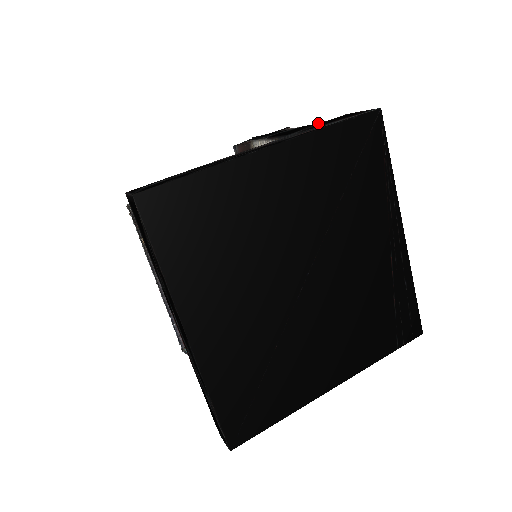
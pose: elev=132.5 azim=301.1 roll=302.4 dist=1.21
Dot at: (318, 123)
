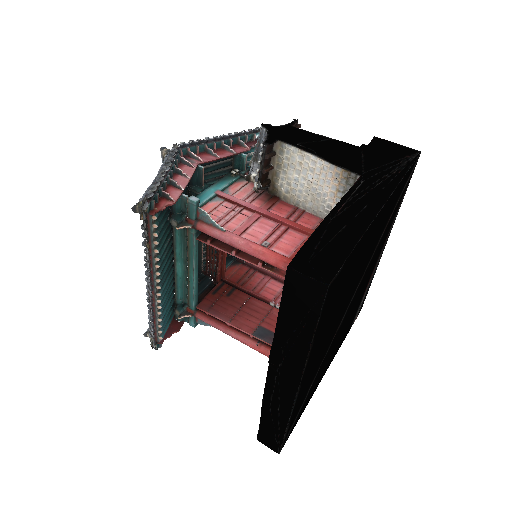
Dot at: (361, 147)
